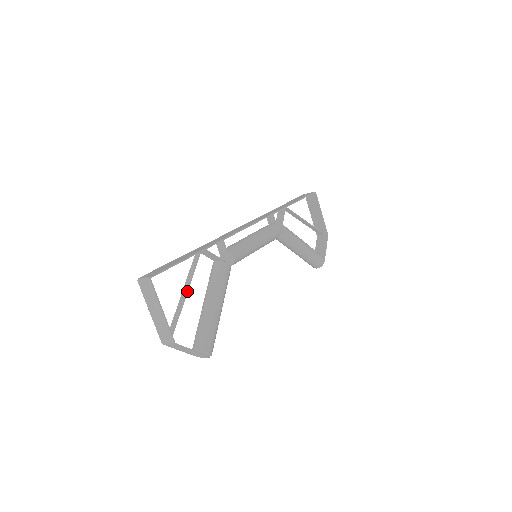
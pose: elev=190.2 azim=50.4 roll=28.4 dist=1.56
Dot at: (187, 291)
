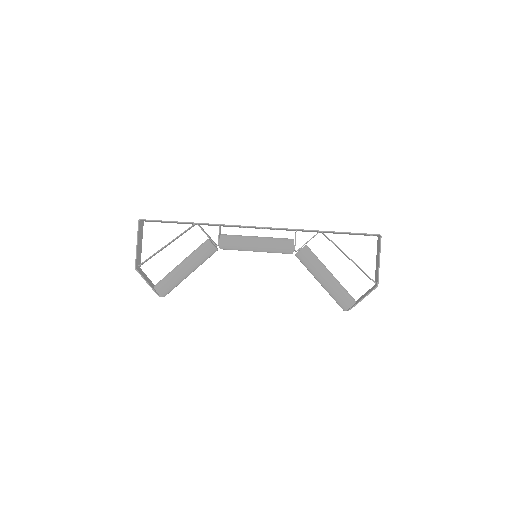
Dot at: (167, 244)
